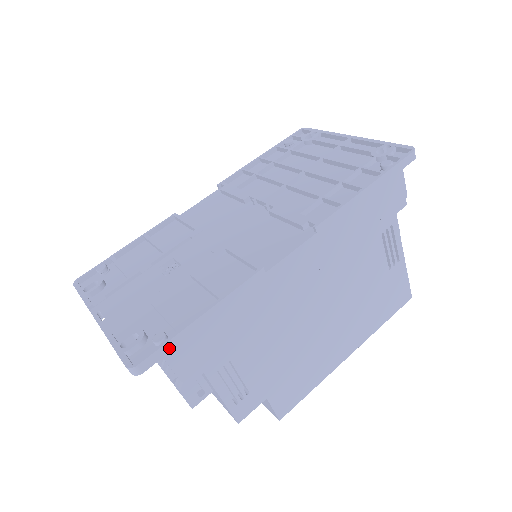
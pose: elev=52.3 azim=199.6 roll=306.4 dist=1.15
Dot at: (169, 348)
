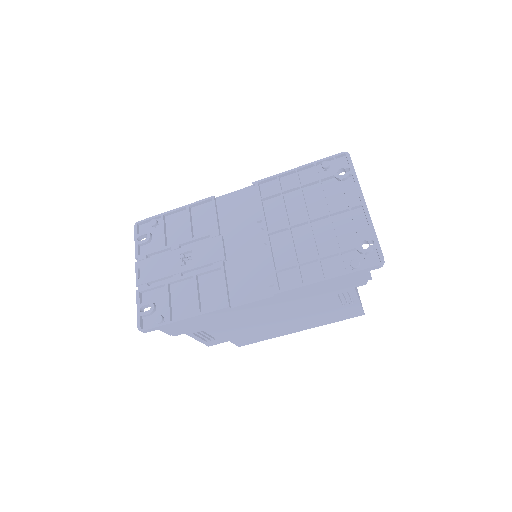
Dot at: (162, 327)
